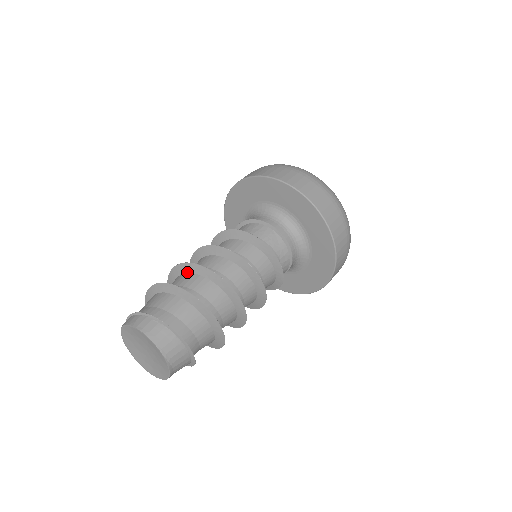
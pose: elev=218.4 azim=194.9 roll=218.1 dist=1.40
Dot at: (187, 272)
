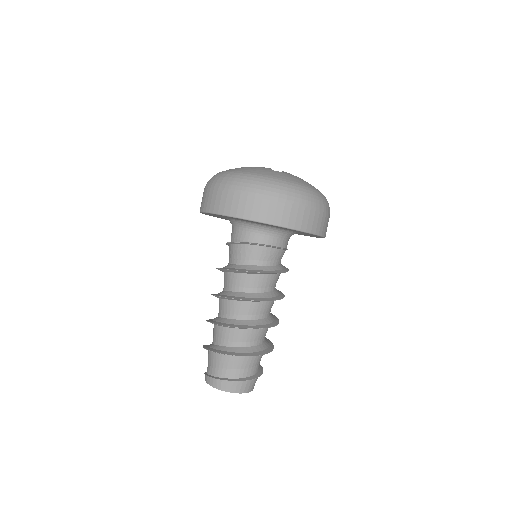
Dot at: (223, 327)
